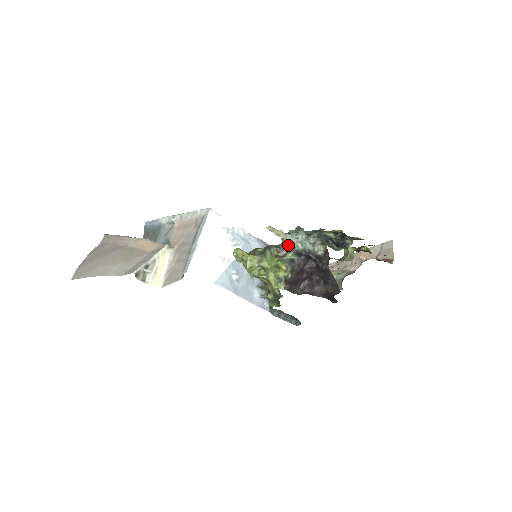
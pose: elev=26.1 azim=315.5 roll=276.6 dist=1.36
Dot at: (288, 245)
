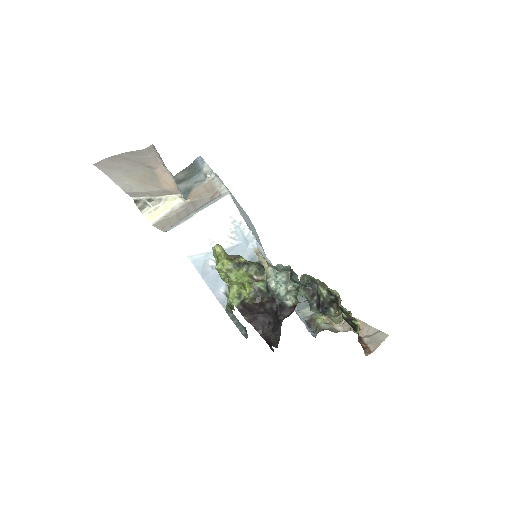
Dot at: (266, 275)
